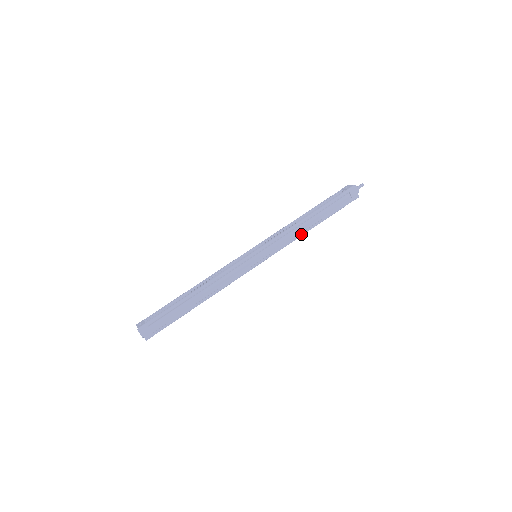
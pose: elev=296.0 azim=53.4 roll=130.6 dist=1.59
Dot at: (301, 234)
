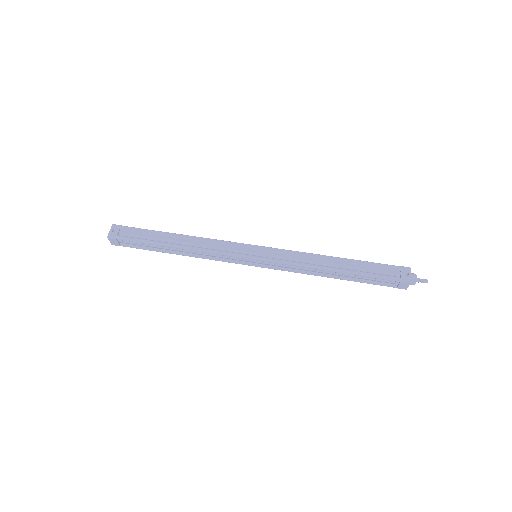
Dot at: (313, 274)
